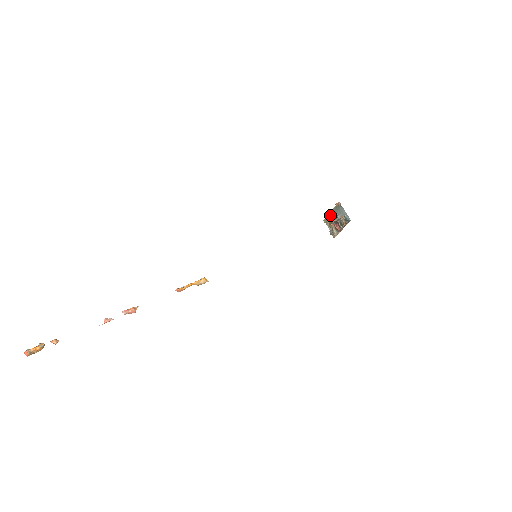
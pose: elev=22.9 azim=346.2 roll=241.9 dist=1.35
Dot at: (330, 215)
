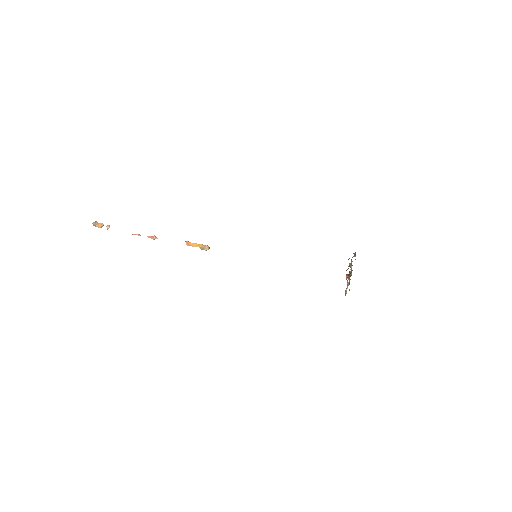
Dot at: occluded
